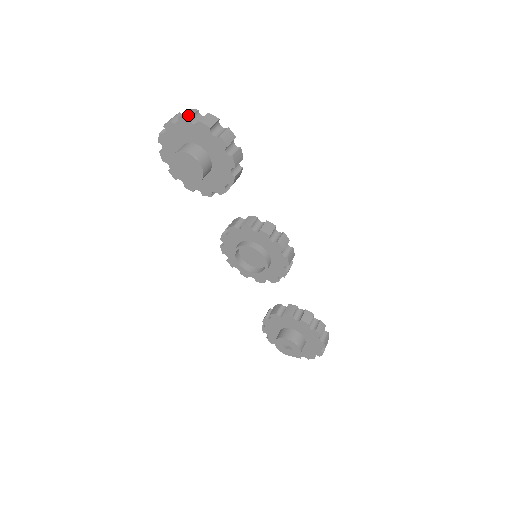
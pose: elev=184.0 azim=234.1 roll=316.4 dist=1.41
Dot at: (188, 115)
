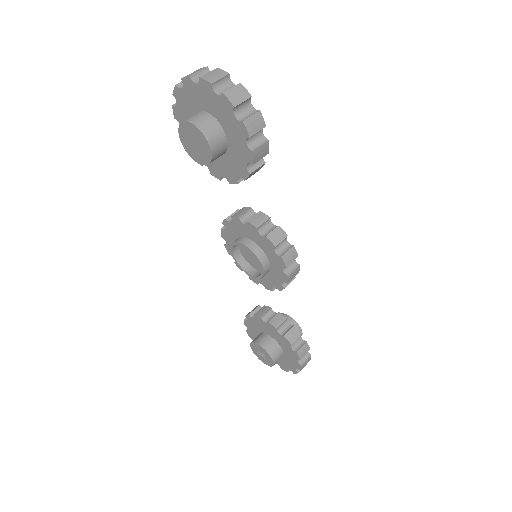
Dot at: (213, 78)
